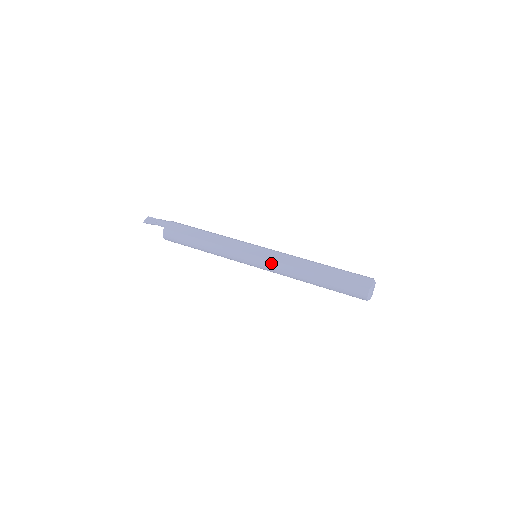
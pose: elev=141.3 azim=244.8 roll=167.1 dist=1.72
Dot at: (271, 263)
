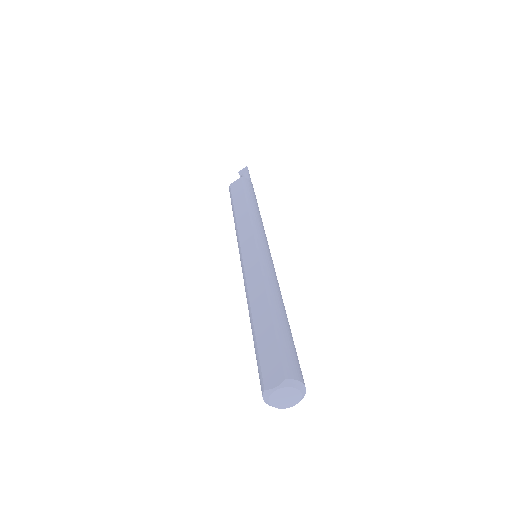
Dot at: (243, 273)
